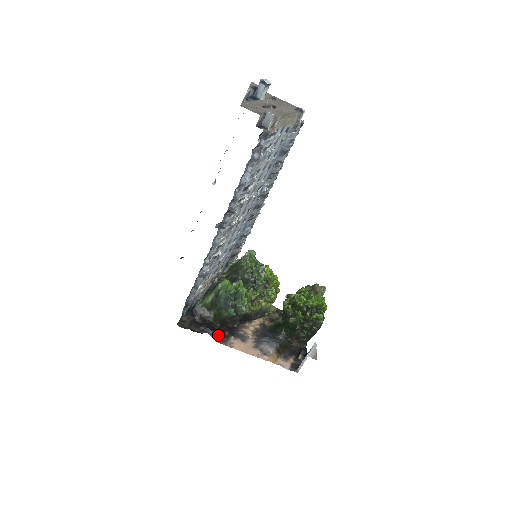
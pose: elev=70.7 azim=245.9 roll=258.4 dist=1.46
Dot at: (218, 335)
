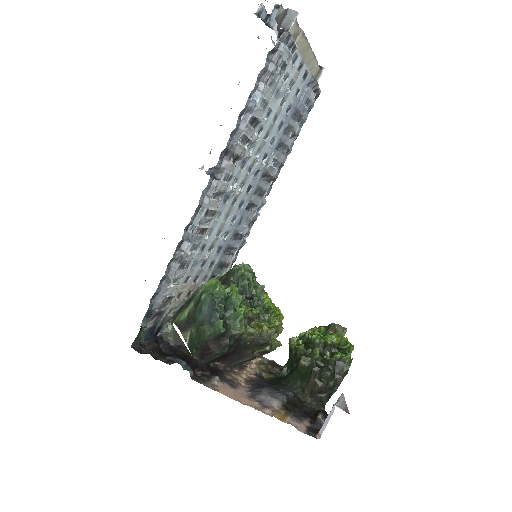
Dot at: (194, 372)
